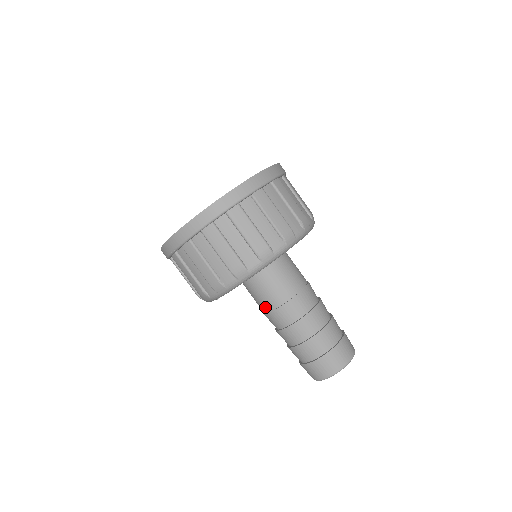
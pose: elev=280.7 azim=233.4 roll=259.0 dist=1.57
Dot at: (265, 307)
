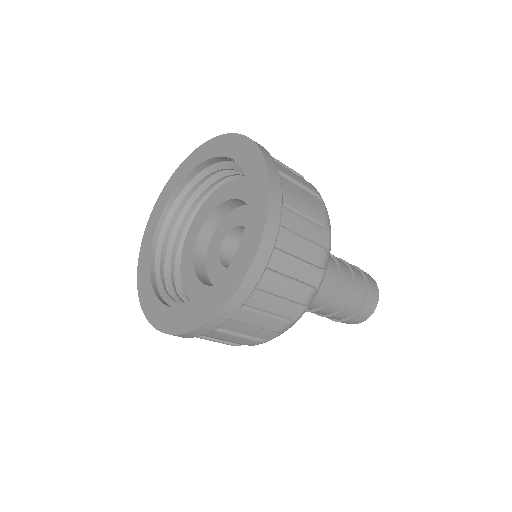
Dot at: occluded
